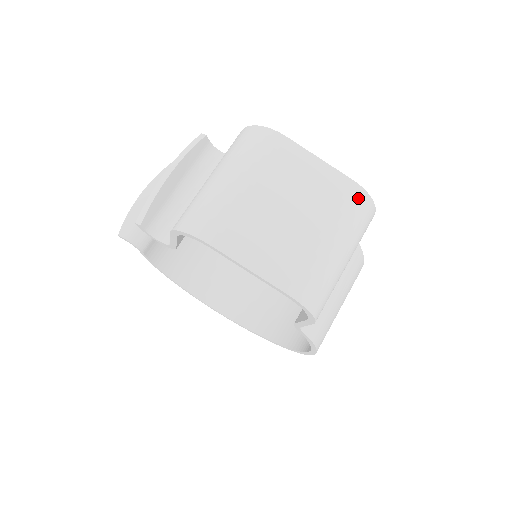
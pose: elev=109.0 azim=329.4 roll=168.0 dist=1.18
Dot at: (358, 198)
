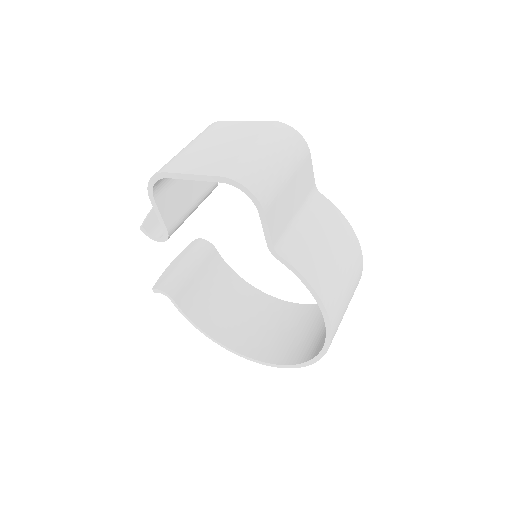
Dot at: (279, 127)
